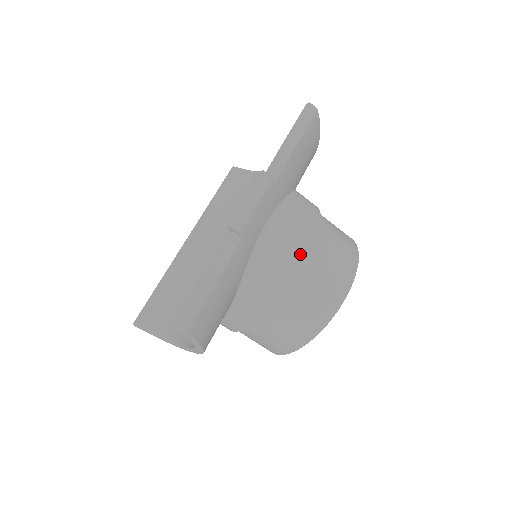
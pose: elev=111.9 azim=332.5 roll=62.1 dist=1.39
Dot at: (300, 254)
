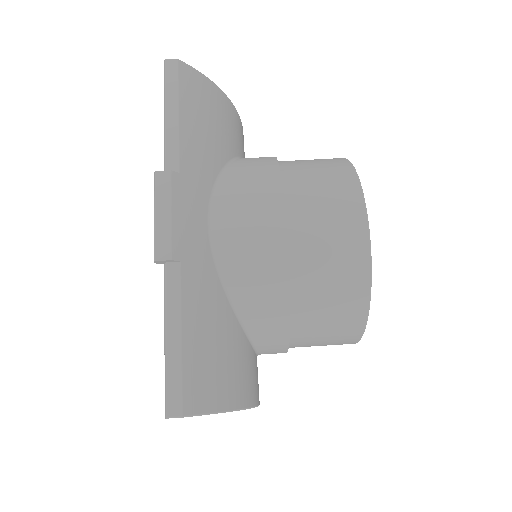
Dot at: (273, 225)
